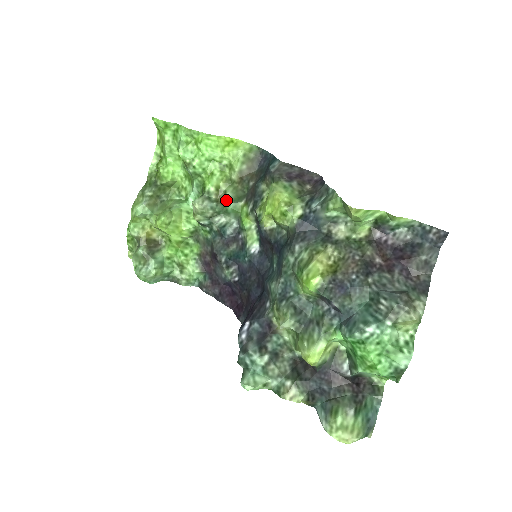
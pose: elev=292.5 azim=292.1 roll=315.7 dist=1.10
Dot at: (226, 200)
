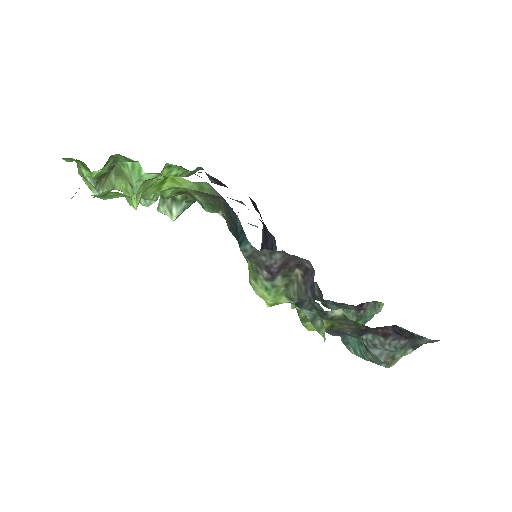
Dot at: (197, 200)
